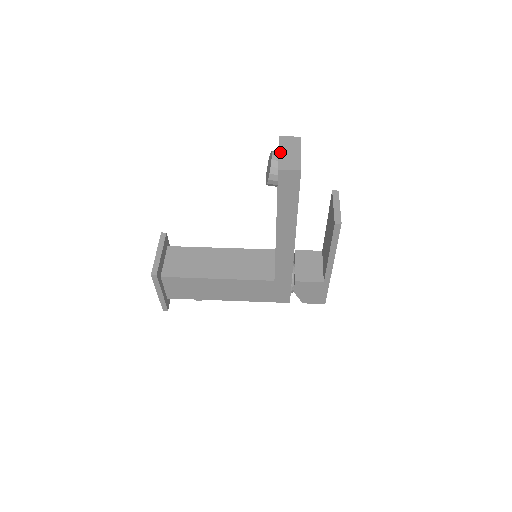
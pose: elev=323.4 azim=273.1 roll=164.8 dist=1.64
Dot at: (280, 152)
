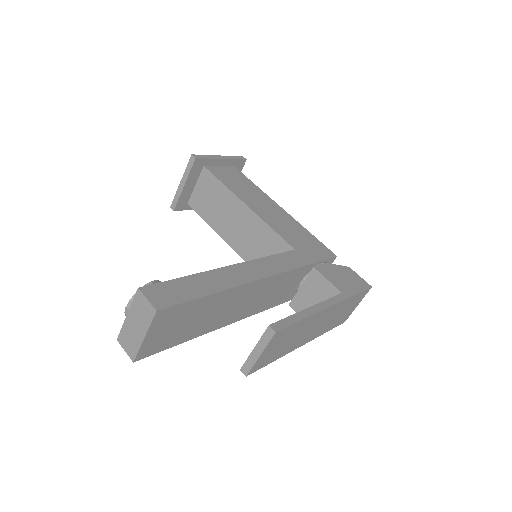
Dot at: (128, 316)
